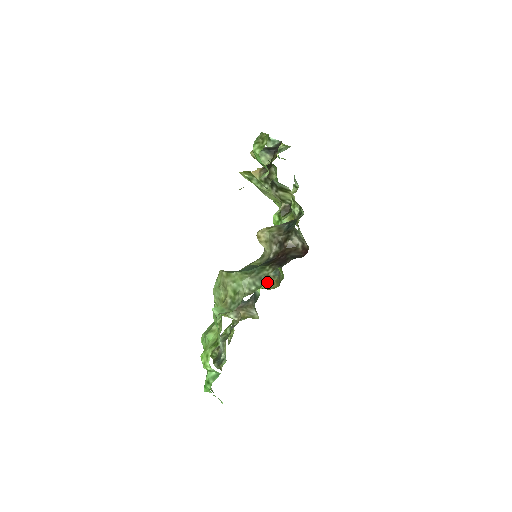
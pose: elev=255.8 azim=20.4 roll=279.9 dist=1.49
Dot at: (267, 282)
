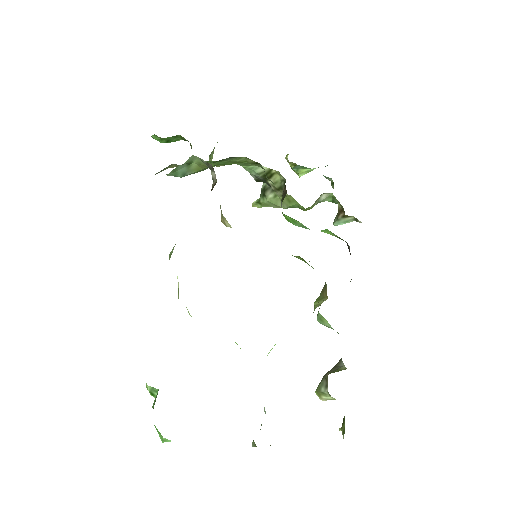
Dot at: (322, 300)
